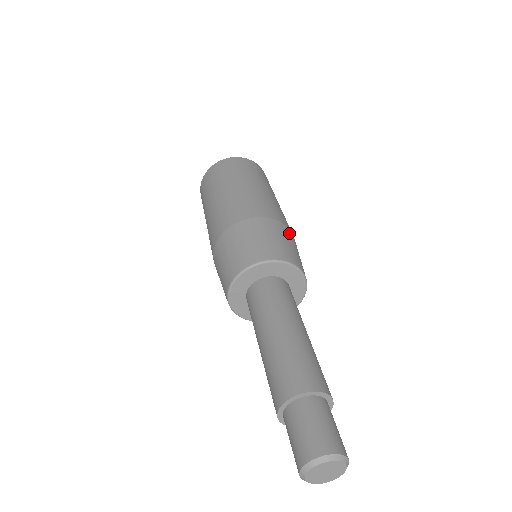
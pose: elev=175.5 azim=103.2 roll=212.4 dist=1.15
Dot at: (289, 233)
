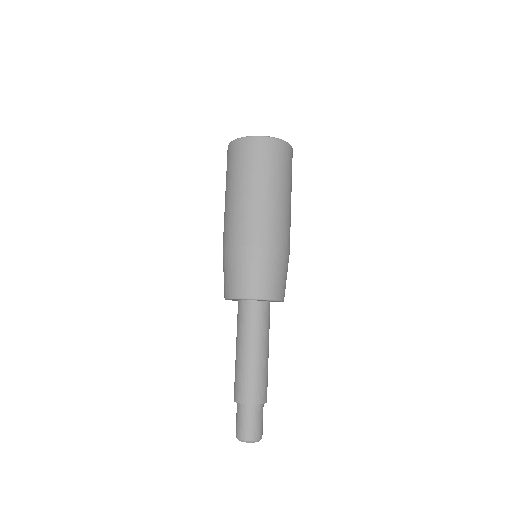
Dot at: (254, 255)
